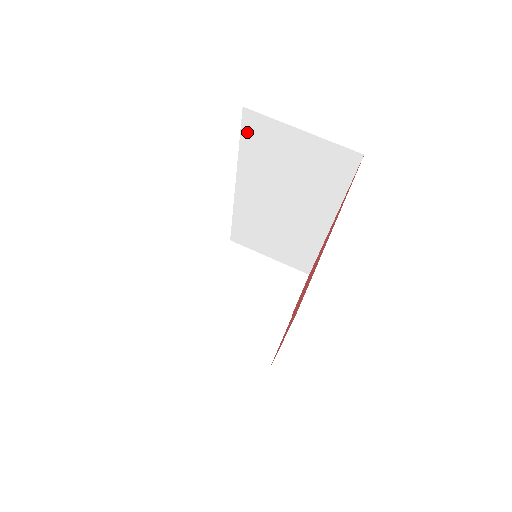
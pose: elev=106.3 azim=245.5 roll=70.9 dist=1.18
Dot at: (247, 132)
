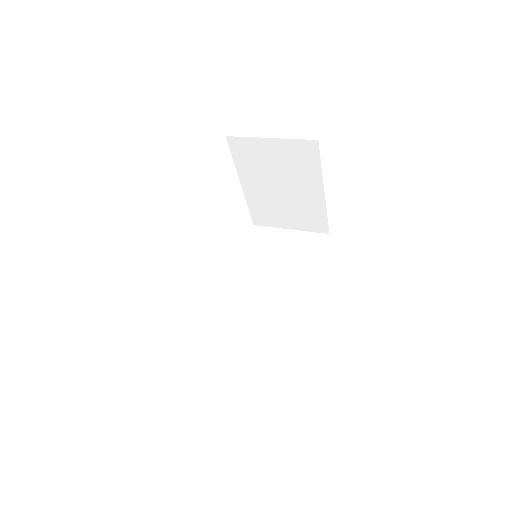
Dot at: (252, 240)
